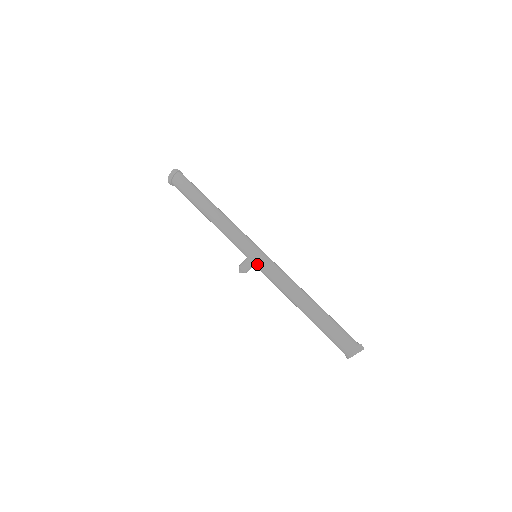
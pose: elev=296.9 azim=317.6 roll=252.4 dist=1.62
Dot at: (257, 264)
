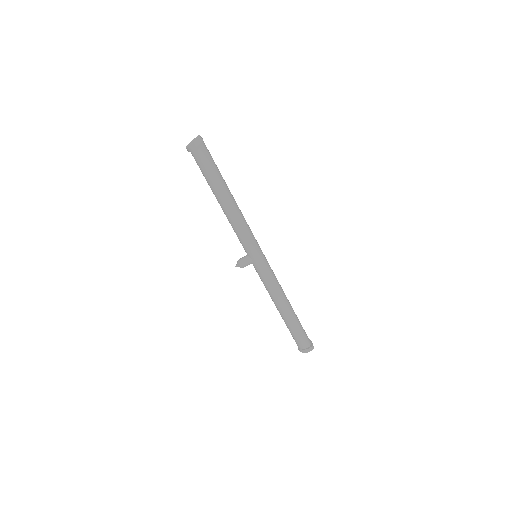
Dot at: (256, 267)
